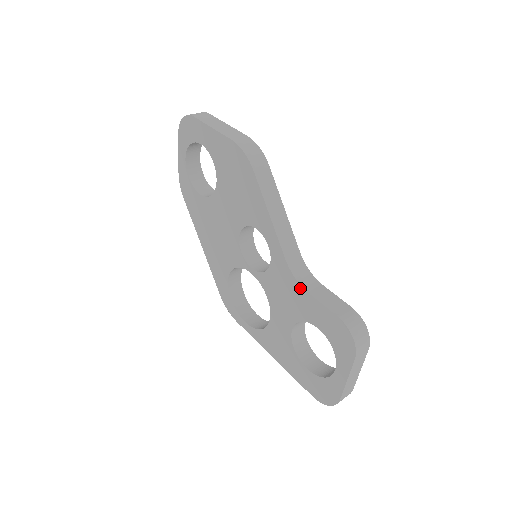
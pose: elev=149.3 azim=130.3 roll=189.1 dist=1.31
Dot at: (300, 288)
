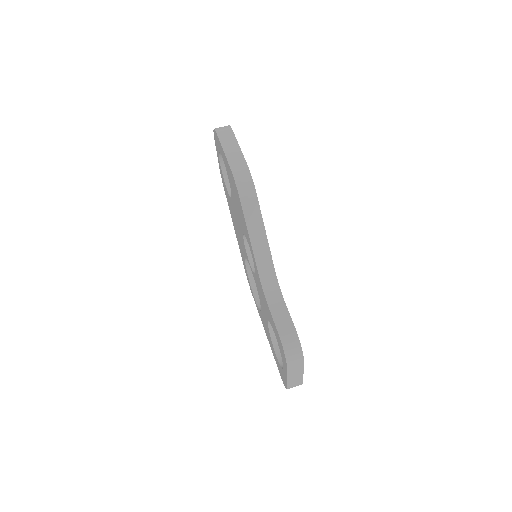
Dot at: (265, 300)
